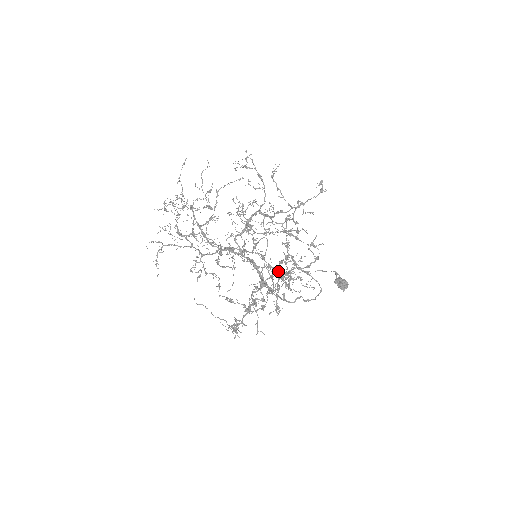
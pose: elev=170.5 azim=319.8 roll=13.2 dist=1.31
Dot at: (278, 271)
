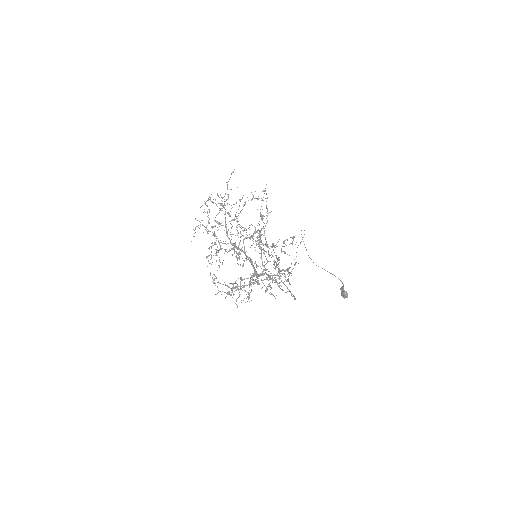
Dot at: occluded
